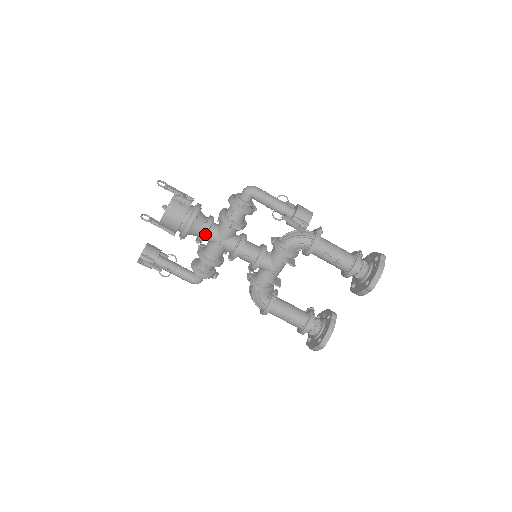
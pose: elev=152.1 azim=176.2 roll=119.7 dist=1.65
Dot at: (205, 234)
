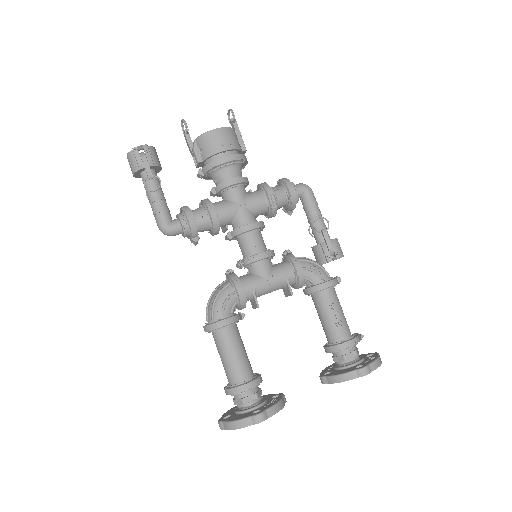
Dot at: (238, 182)
